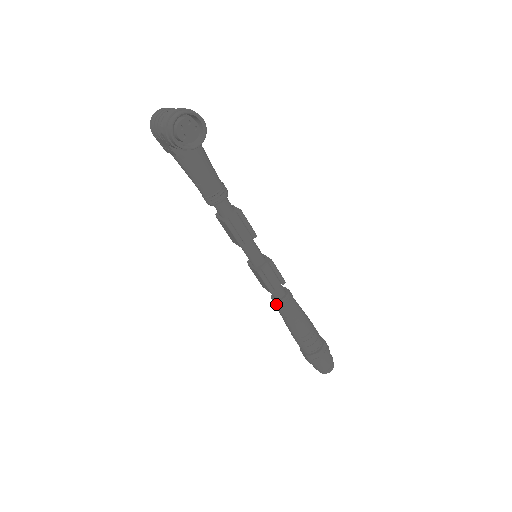
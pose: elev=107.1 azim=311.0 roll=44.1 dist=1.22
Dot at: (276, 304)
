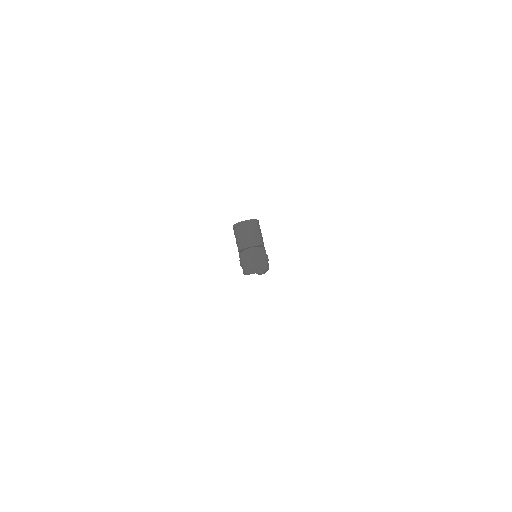
Dot at: occluded
